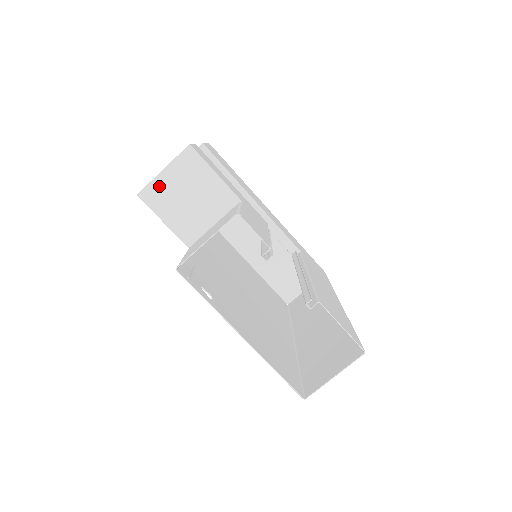
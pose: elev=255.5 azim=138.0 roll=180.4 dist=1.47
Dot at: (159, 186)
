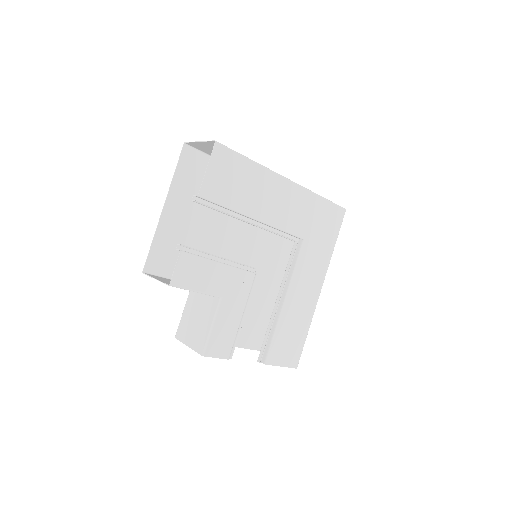
Dot at: occluded
